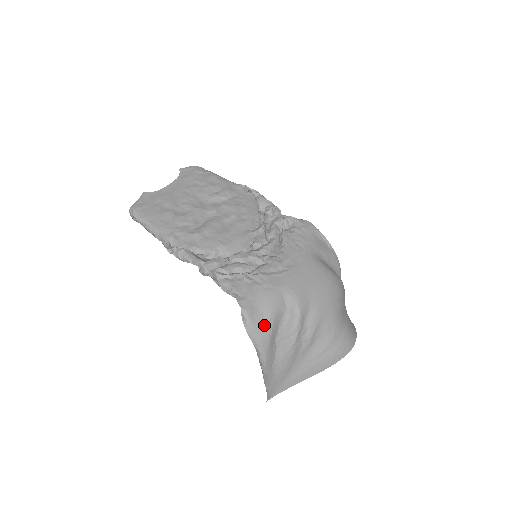
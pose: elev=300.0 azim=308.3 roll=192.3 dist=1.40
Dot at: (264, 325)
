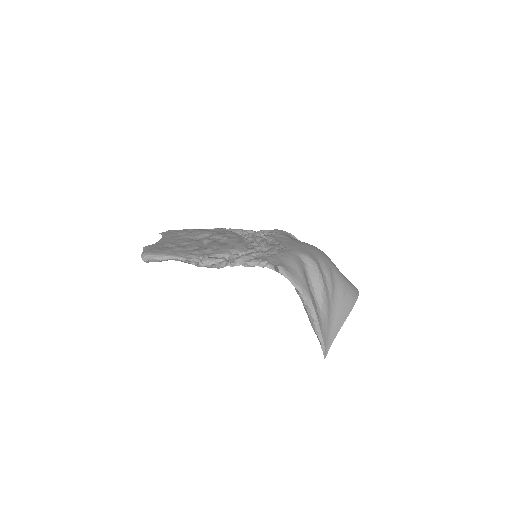
Dot at: (298, 274)
